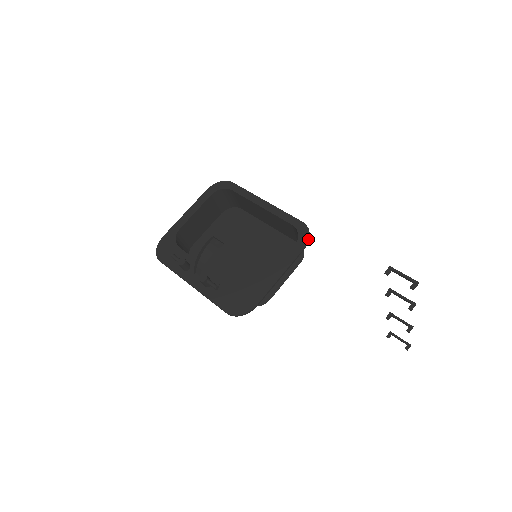
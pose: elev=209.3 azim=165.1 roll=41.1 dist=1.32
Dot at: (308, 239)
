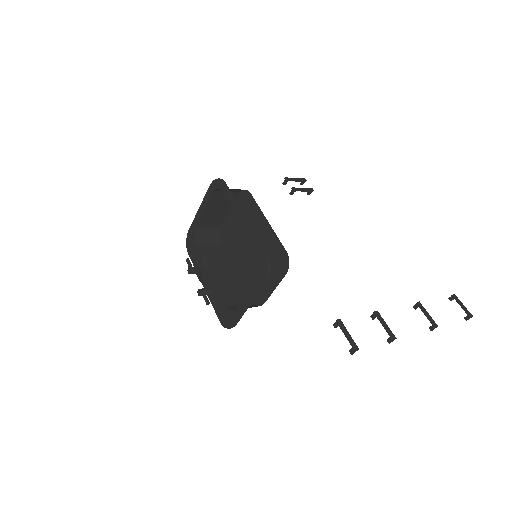
Dot at: (267, 275)
